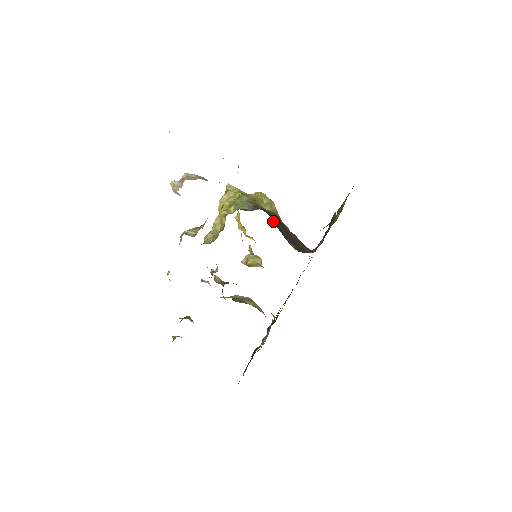
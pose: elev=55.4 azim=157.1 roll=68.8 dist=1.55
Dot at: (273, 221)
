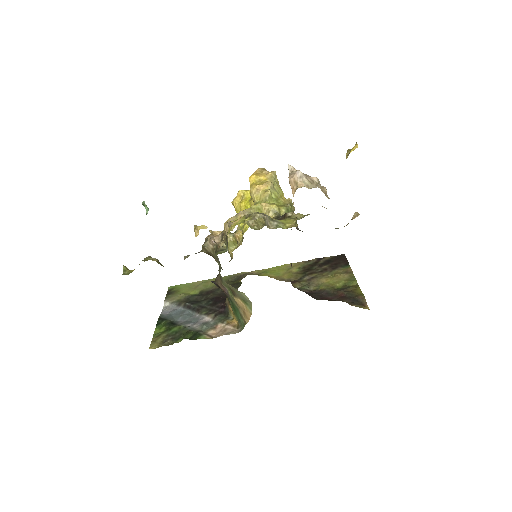
Dot at: occluded
